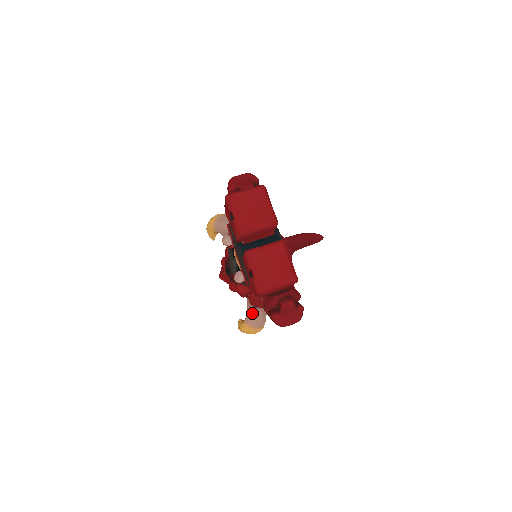
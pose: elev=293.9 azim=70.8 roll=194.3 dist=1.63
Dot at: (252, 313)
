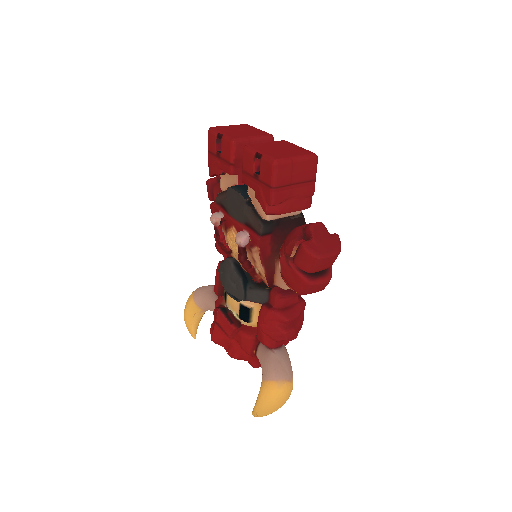
Dot at: (270, 358)
